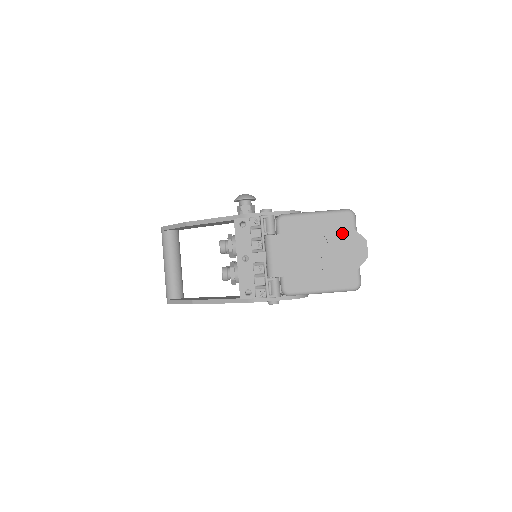
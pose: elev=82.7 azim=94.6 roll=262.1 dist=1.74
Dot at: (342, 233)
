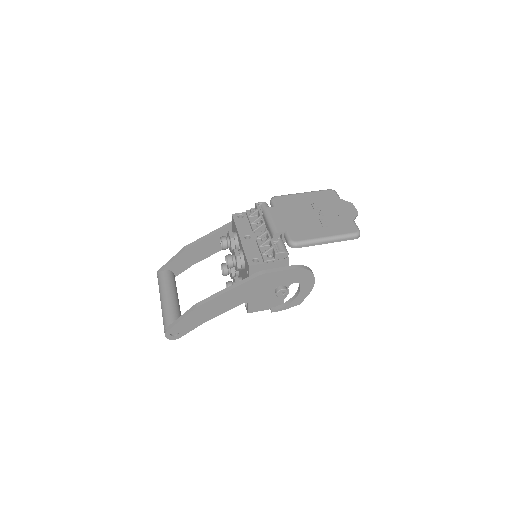
Dot at: (330, 201)
